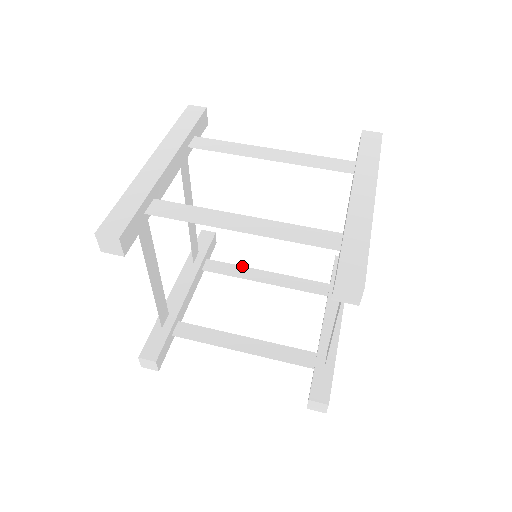
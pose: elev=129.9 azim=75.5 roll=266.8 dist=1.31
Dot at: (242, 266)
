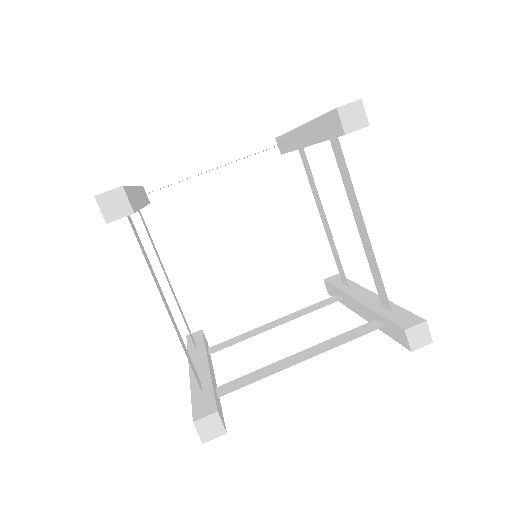
Dot at: (247, 332)
